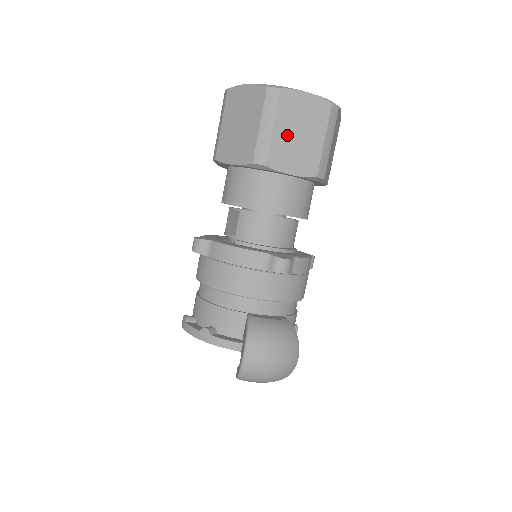
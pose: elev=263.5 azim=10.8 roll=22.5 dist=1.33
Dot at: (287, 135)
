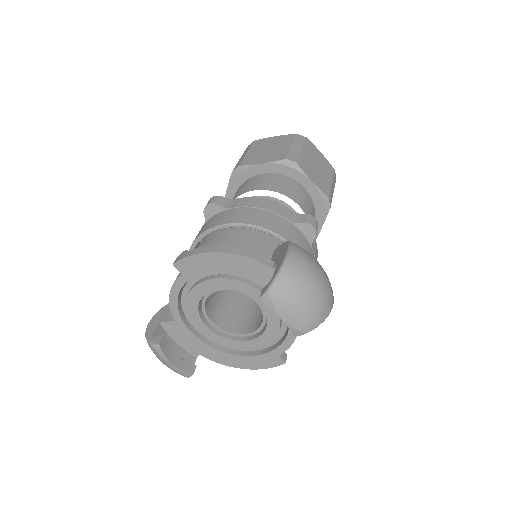
Dot at: (310, 160)
